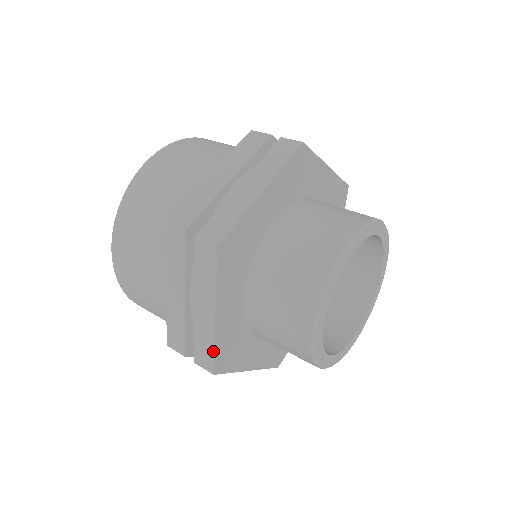
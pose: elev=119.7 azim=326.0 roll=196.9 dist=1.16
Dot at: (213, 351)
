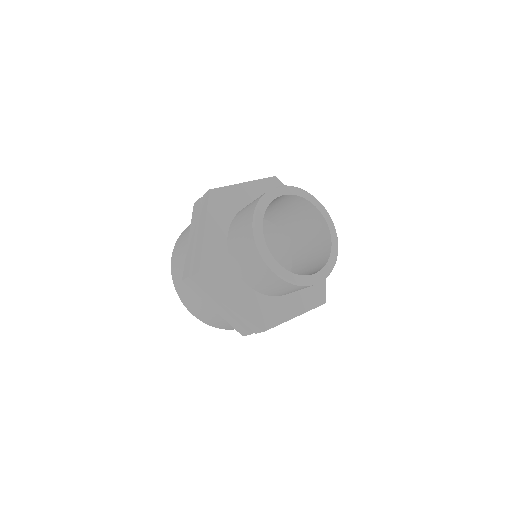
Dot at: (201, 254)
